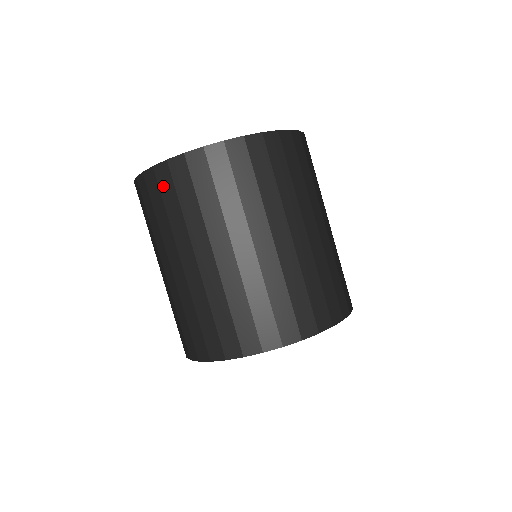
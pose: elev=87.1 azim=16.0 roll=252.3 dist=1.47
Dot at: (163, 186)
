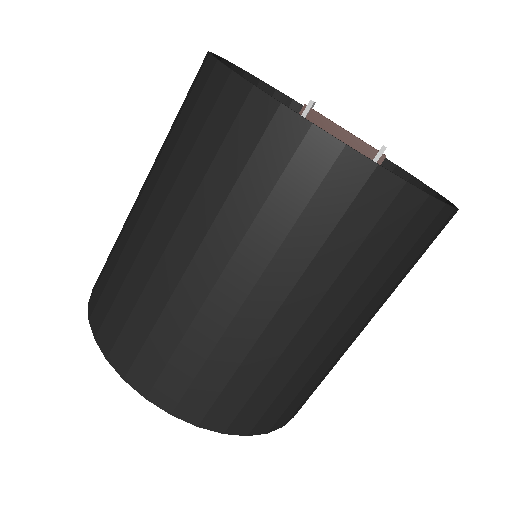
Dot at: (389, 220)
